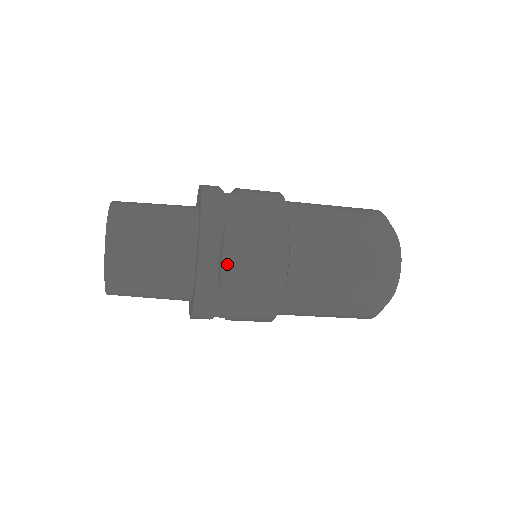
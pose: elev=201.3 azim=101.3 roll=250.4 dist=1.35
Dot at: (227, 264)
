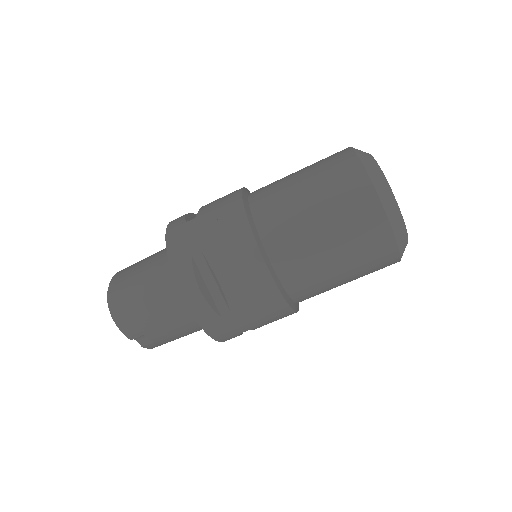
Dot at: occluded
